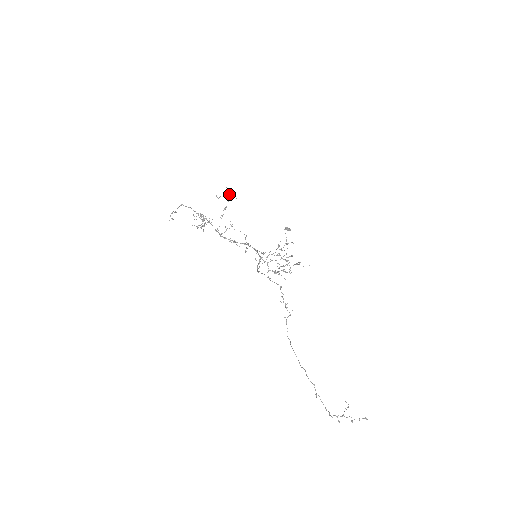
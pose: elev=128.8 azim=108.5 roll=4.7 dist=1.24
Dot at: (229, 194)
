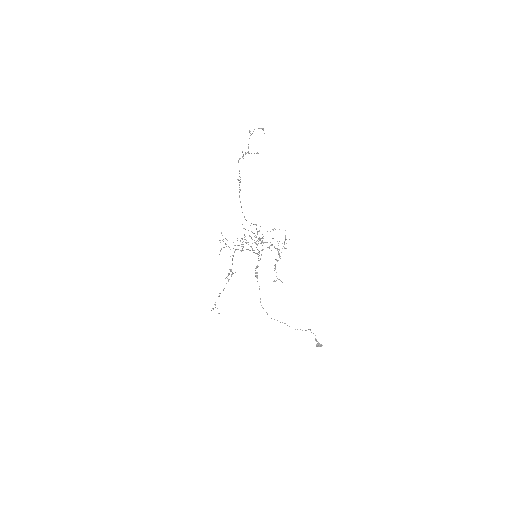
Dot at: occluded
